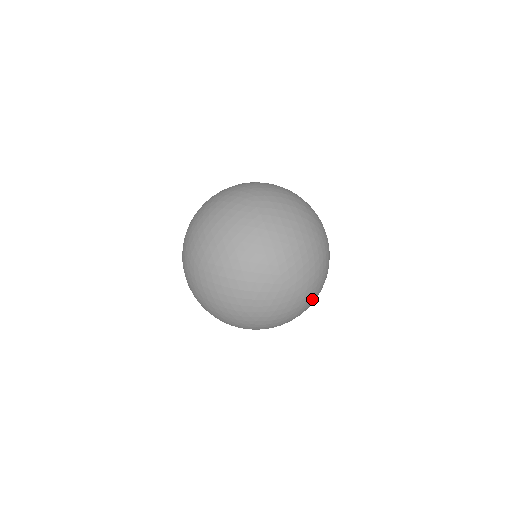
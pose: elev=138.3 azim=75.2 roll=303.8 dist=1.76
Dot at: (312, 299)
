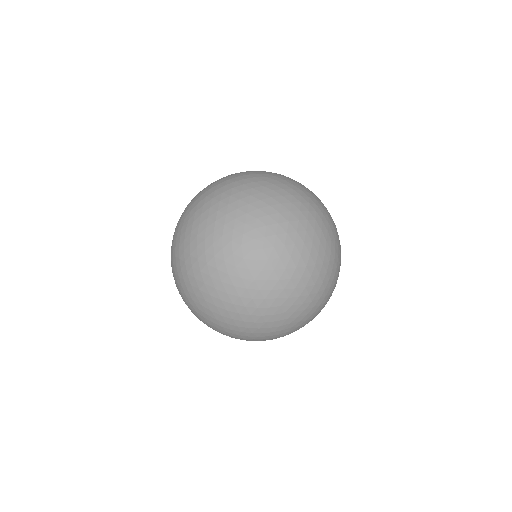
Dot at: occluded
